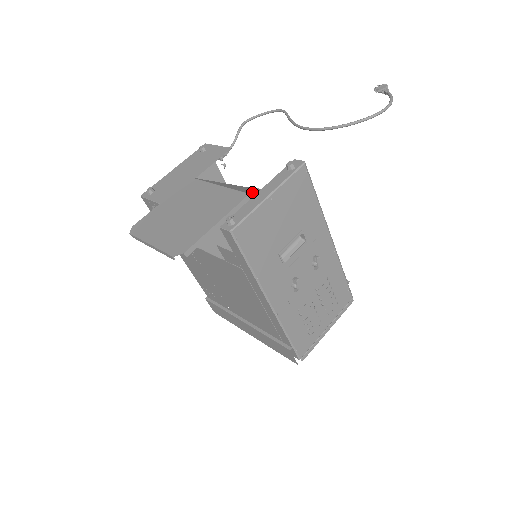
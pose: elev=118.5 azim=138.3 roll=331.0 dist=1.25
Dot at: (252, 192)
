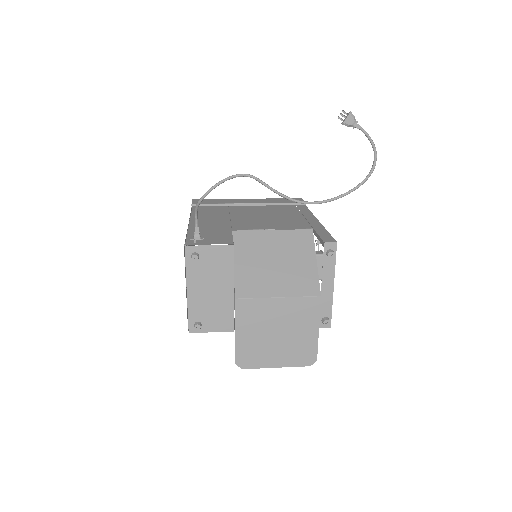
Dot at: (299, 277)
